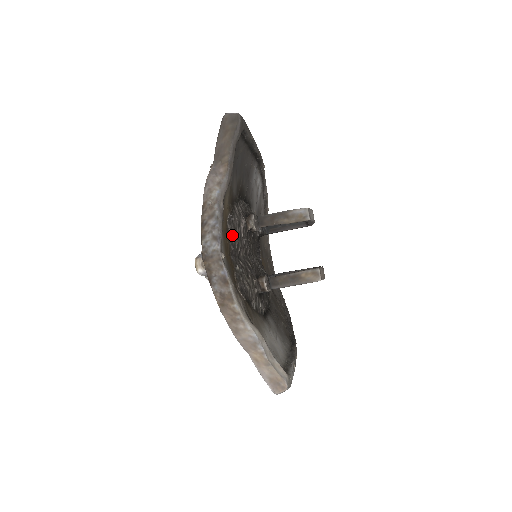
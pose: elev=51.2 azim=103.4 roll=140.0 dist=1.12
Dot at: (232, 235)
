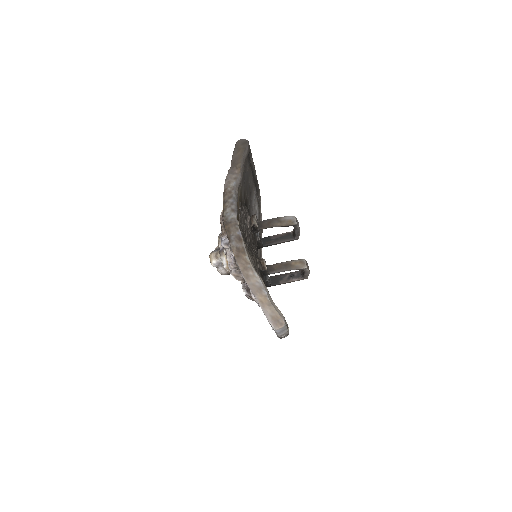
Dot at: (241, 223)
